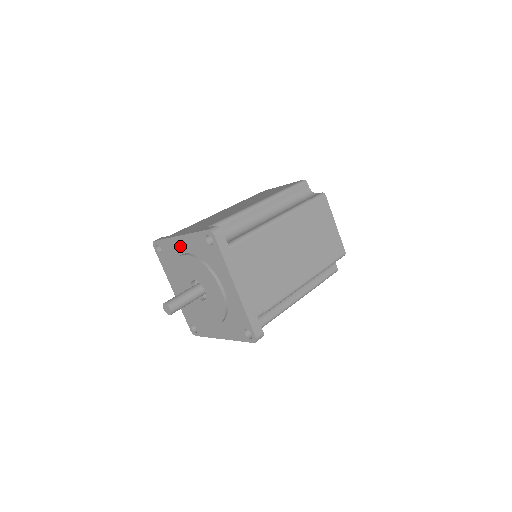
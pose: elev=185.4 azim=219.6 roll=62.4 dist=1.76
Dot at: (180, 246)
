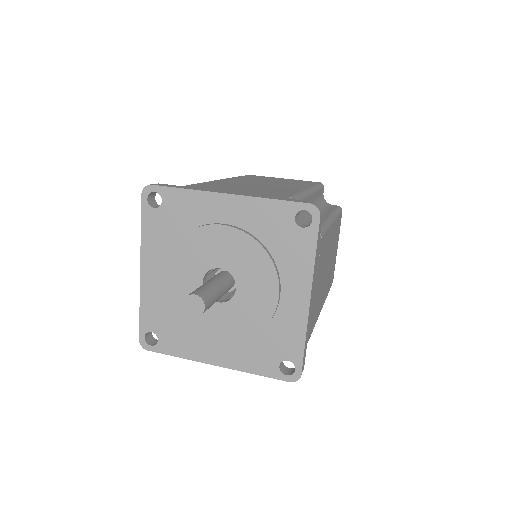
Dot at: (219, 210)
